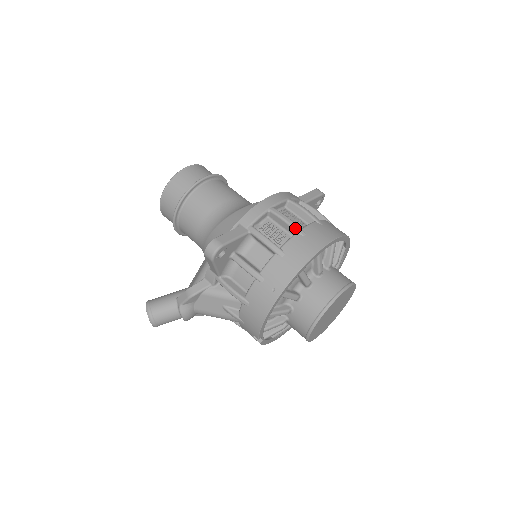
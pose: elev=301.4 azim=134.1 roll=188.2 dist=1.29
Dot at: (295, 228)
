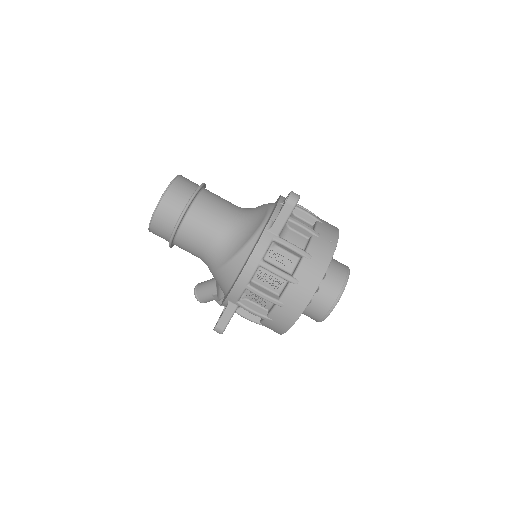
Dot at: (273, 303)
